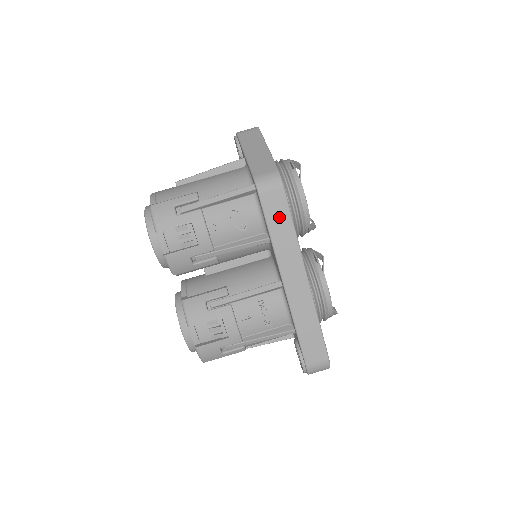
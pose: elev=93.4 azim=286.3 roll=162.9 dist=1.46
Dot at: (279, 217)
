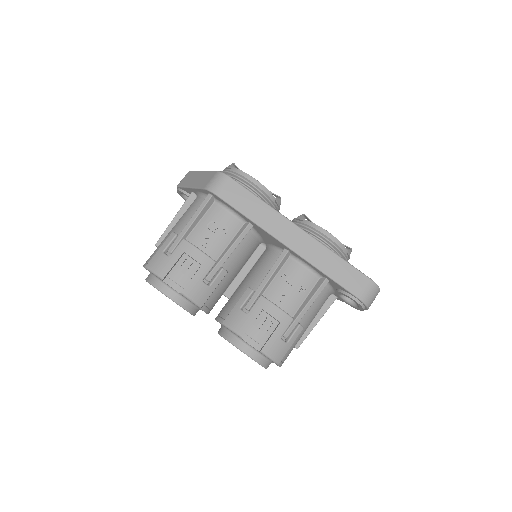
Dot at: (243, 200)
